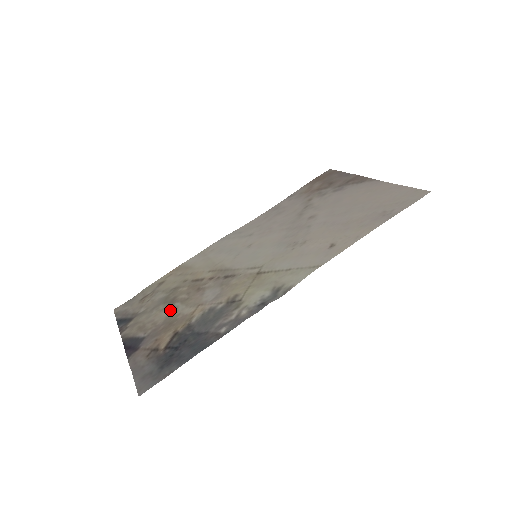
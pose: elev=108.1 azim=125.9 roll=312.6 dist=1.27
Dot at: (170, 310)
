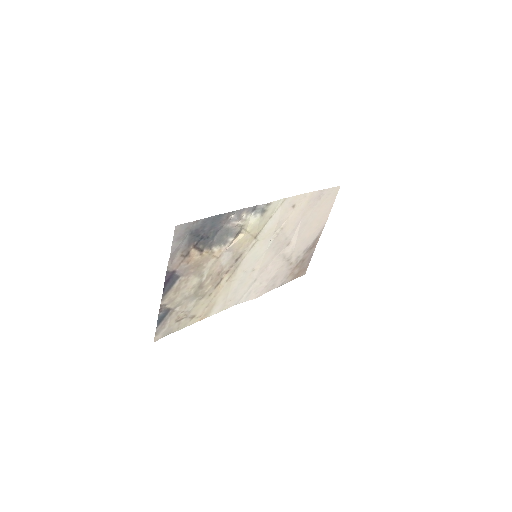
Dot at: (198, 279)
